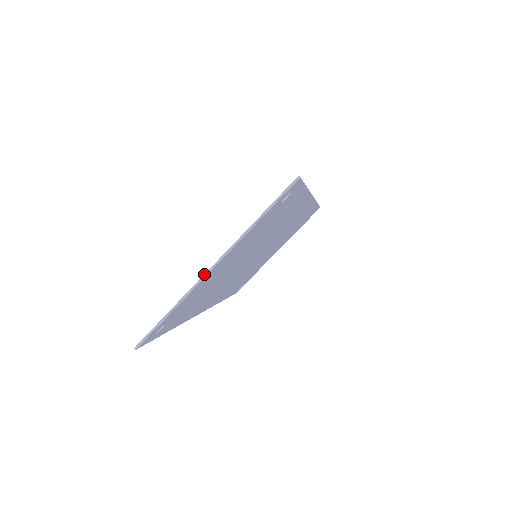
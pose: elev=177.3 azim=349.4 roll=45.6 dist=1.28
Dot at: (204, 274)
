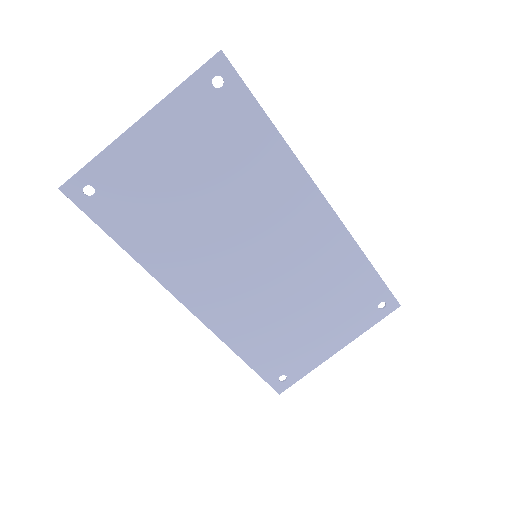
Dot at: (129, 127)
